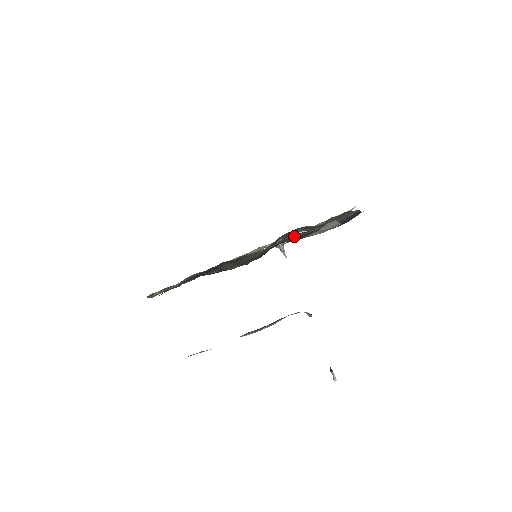
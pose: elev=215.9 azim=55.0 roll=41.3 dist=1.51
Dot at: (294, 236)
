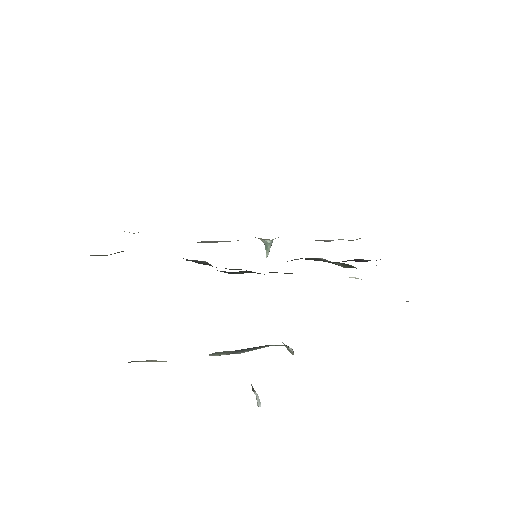
Dot at: (317, 259)
